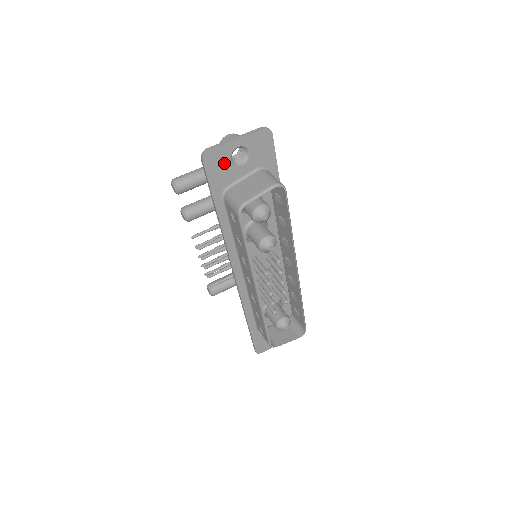
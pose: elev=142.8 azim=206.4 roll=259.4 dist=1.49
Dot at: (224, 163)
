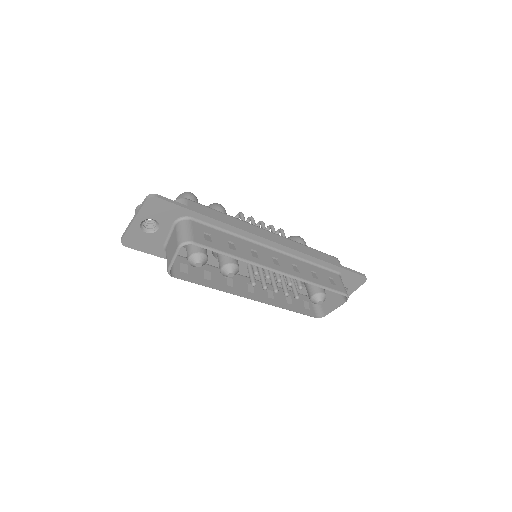
Dot at: (143, 237)
